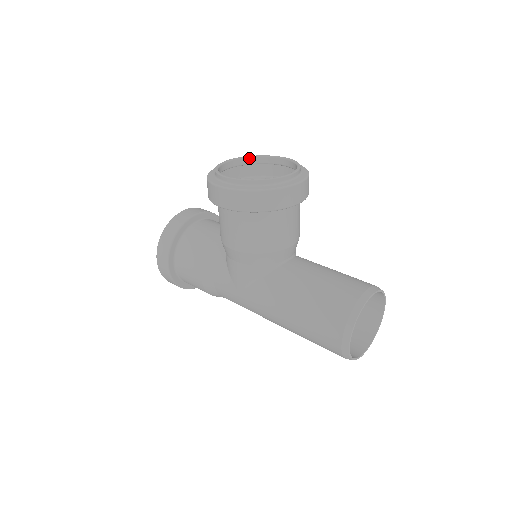
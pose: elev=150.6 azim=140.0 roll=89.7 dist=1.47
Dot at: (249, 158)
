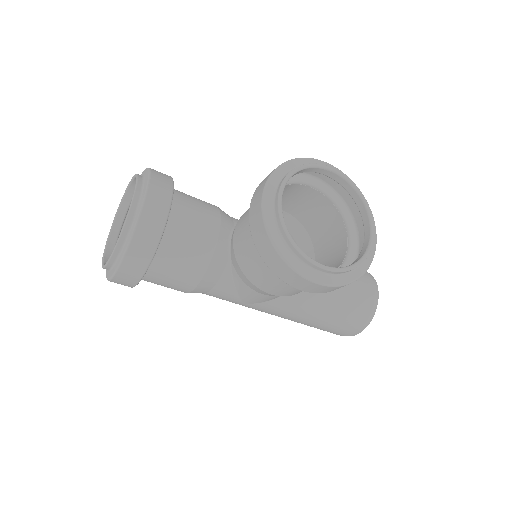
Dot at: (294, 174)
